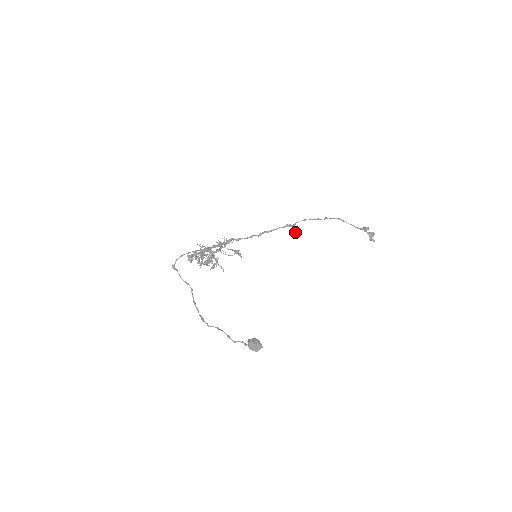
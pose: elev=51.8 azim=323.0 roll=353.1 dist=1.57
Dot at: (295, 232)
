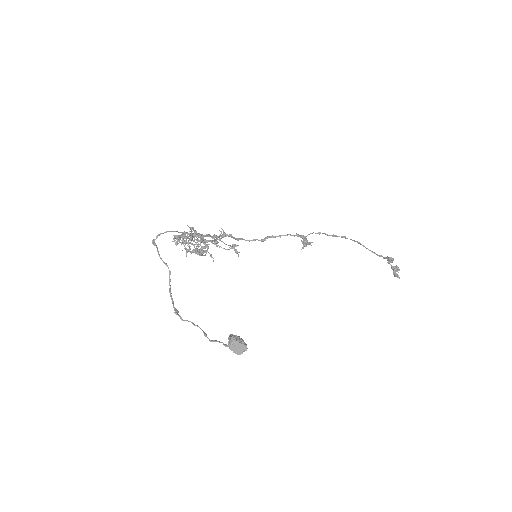
Dot at: (306, 243)
